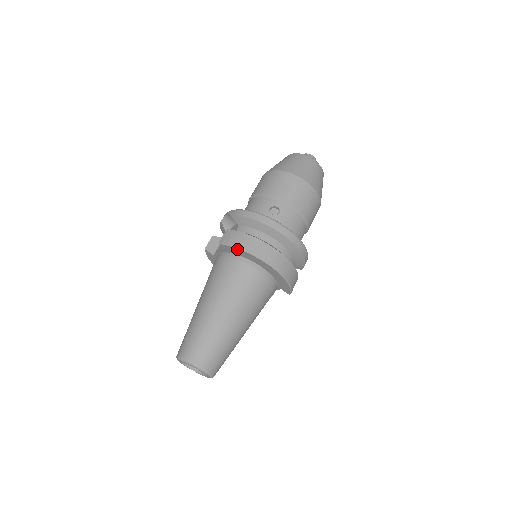
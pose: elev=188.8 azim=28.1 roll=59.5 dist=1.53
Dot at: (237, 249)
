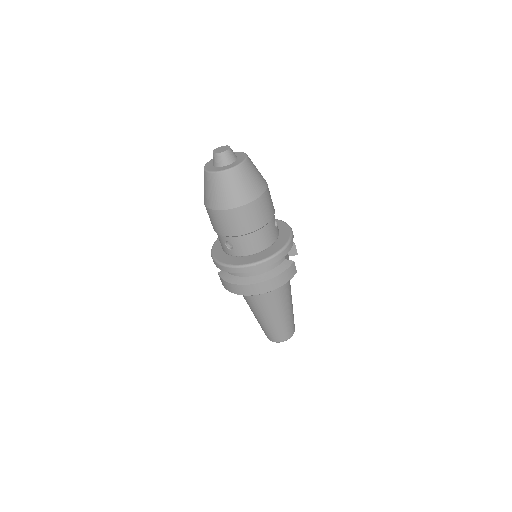
Dot at: occluded
